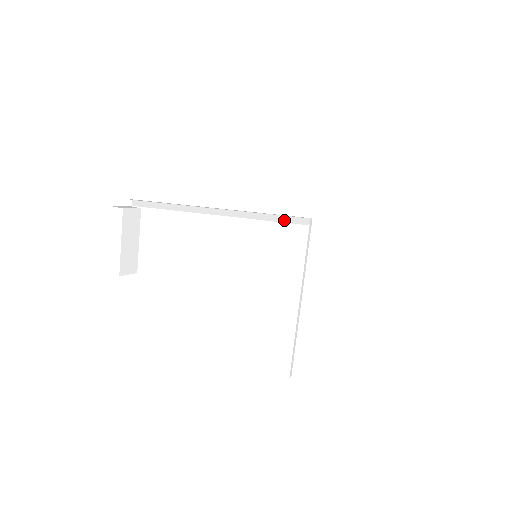
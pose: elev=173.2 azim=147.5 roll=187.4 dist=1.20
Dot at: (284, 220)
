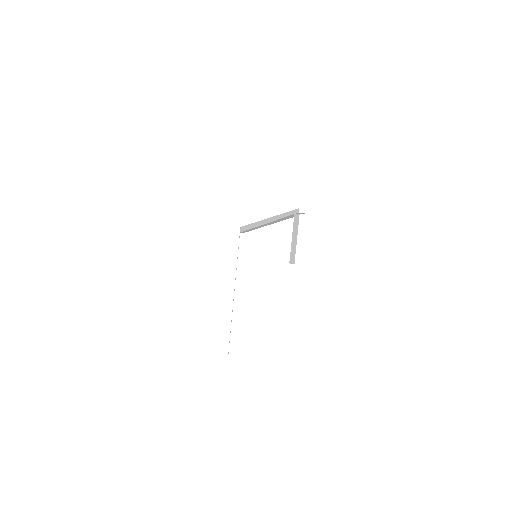
Dot at: occluded
